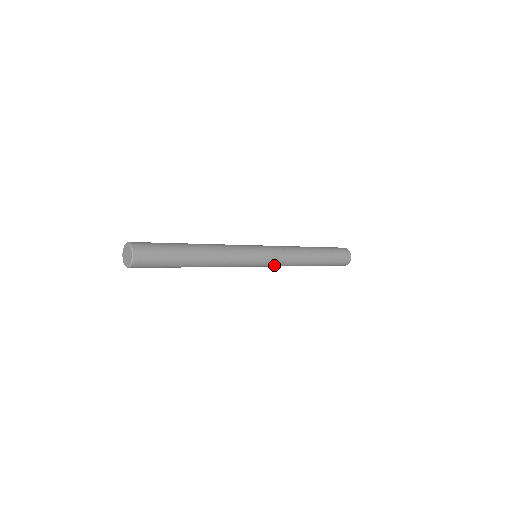
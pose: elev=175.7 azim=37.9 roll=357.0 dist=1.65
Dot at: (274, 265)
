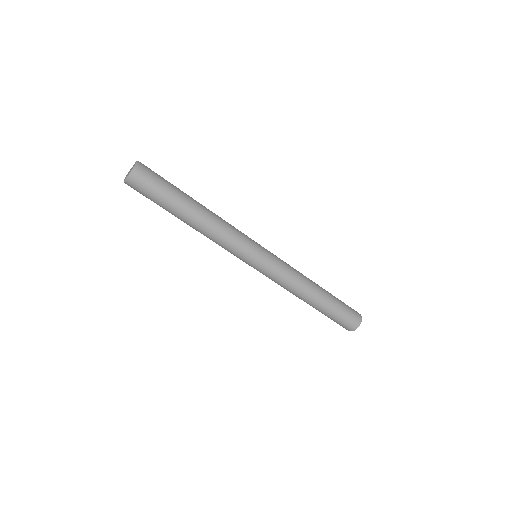
Dot at: (272, 274)
